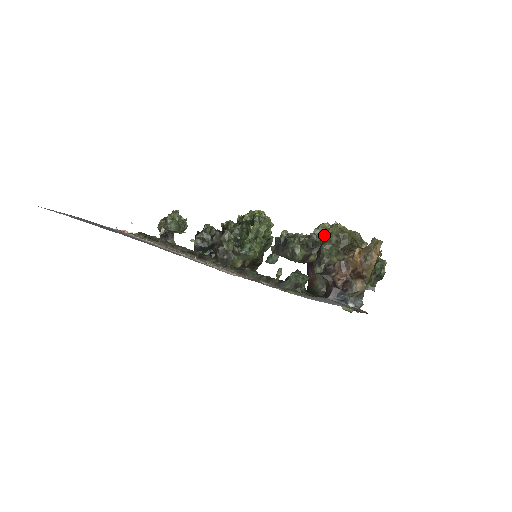
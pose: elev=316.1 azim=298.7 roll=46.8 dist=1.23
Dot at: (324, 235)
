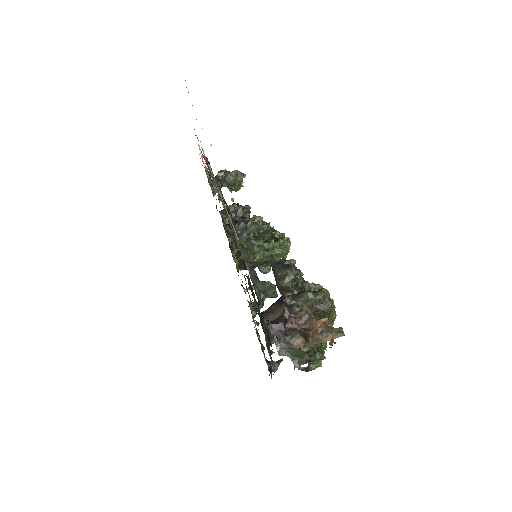
Dot at: occluded
